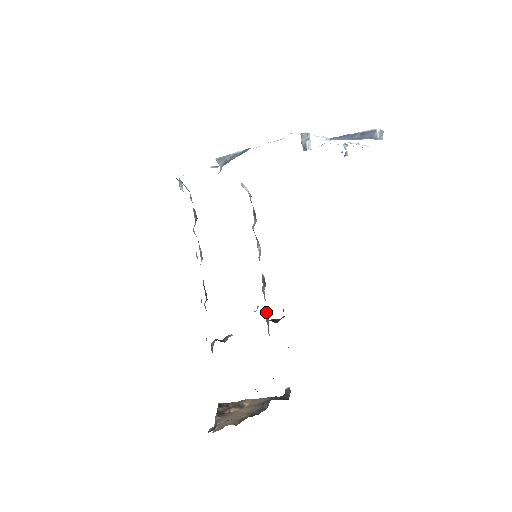
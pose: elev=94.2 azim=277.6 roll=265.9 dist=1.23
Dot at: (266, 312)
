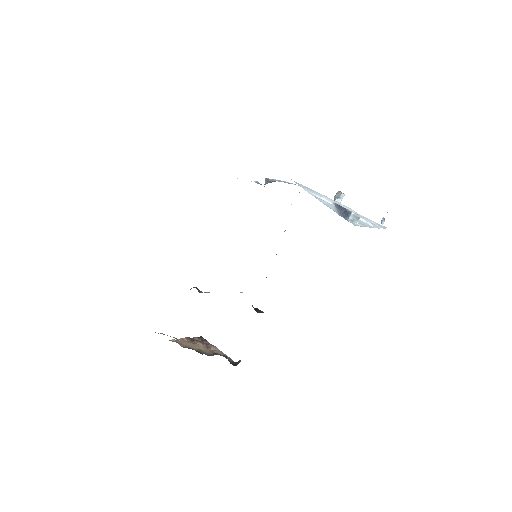
Dot at: occluded
